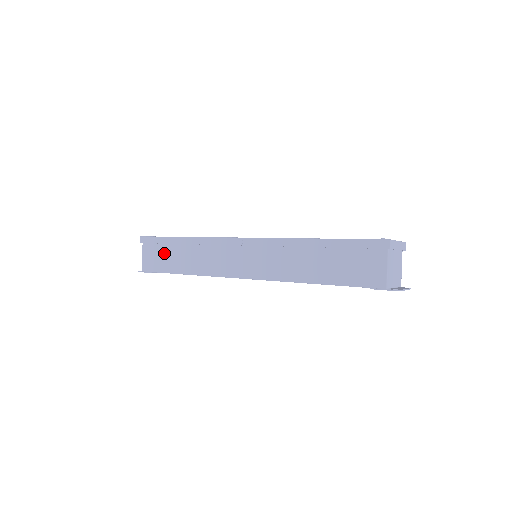
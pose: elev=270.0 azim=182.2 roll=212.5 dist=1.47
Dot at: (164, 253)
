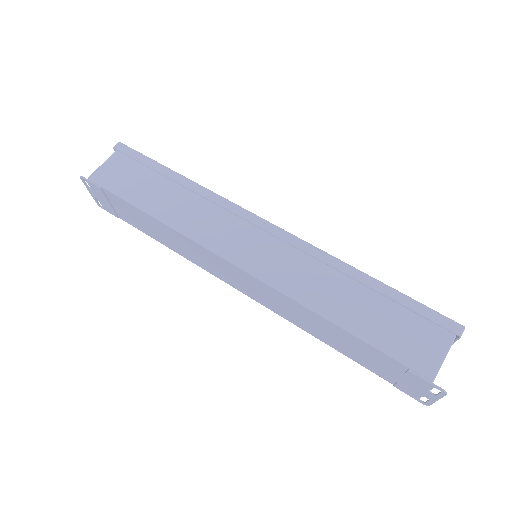
Dot at: (139, 177)
